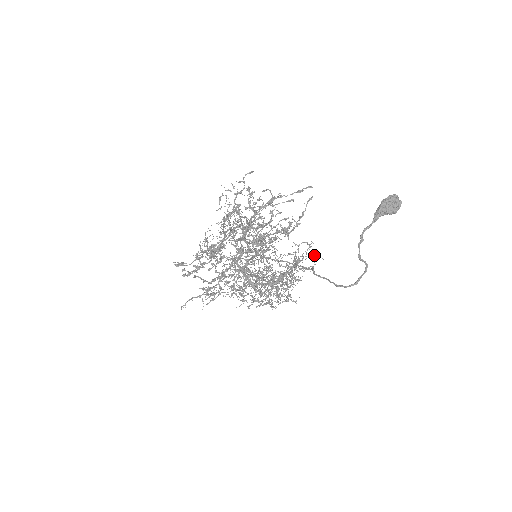
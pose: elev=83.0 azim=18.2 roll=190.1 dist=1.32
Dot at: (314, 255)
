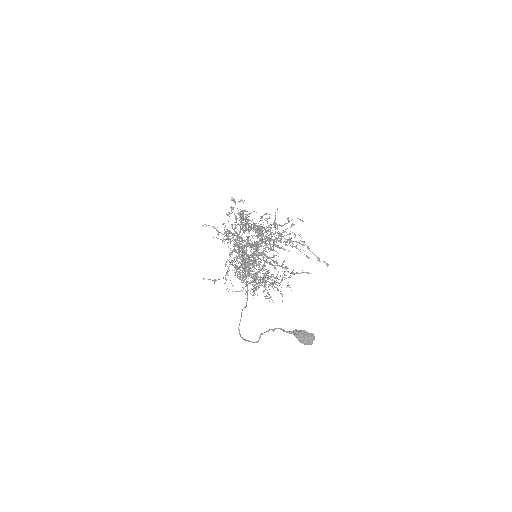
Dot at: (281, 294)
